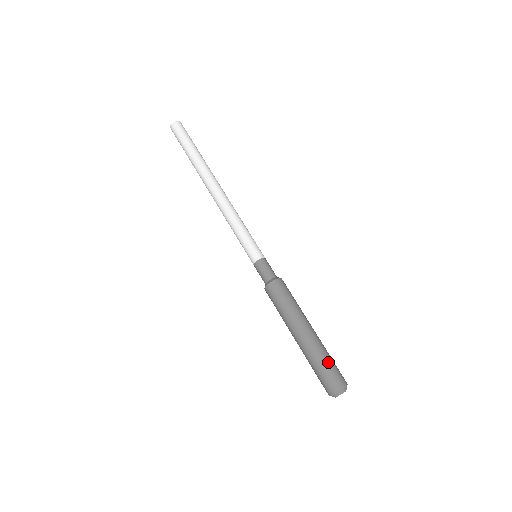
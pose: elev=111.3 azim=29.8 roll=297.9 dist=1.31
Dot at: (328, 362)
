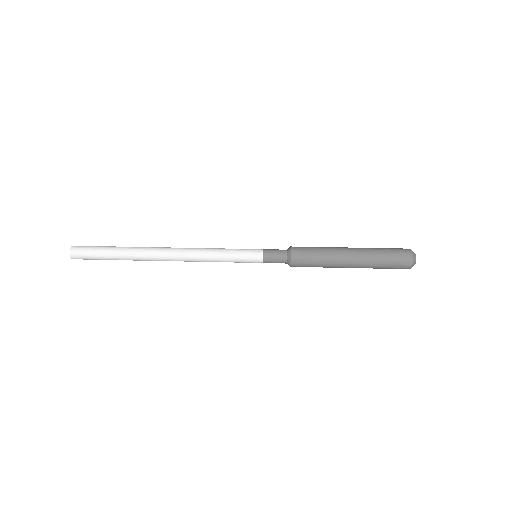
Dot at: (384, 248)
